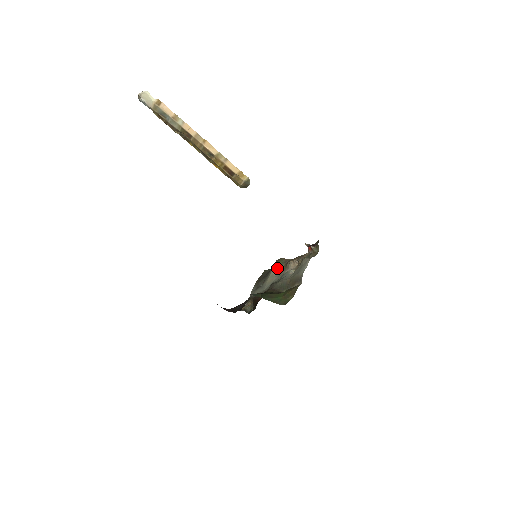
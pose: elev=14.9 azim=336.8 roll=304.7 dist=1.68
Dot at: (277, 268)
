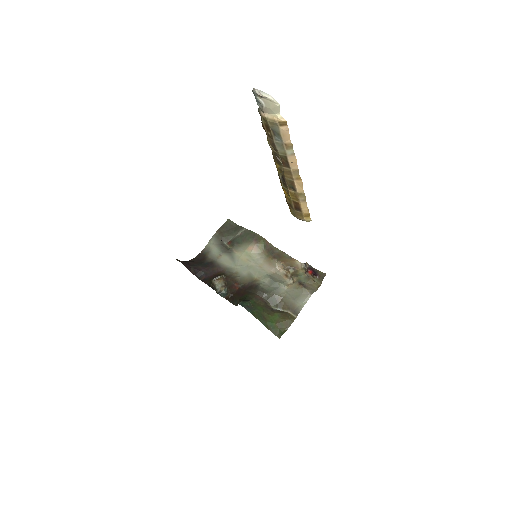
Dot at: (257, 250)
